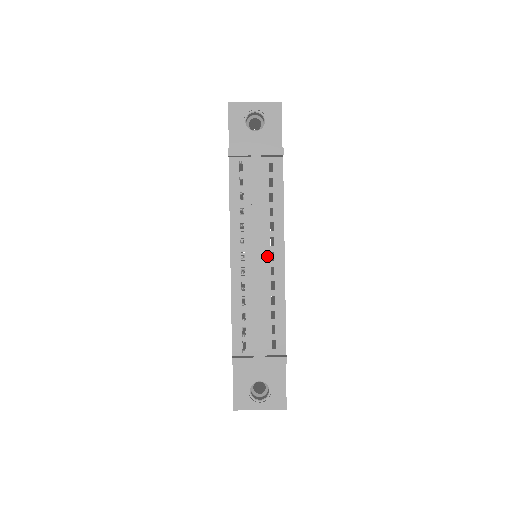
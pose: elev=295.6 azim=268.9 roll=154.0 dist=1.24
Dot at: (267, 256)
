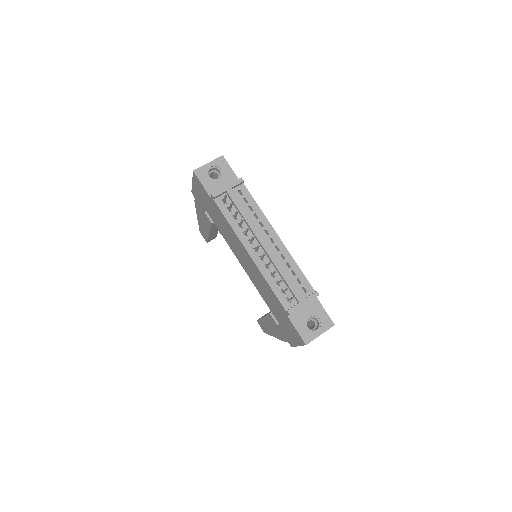
Dot at: (269, 242)
